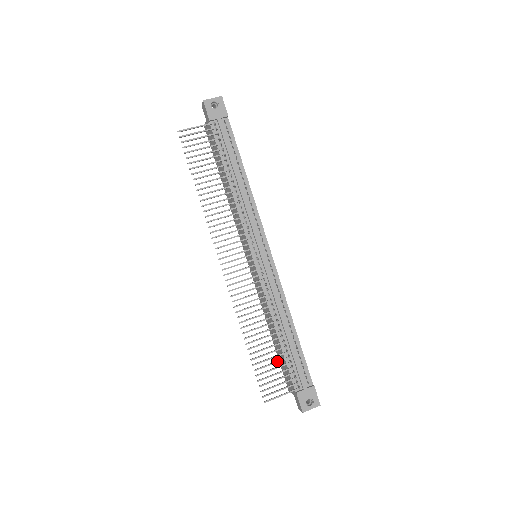
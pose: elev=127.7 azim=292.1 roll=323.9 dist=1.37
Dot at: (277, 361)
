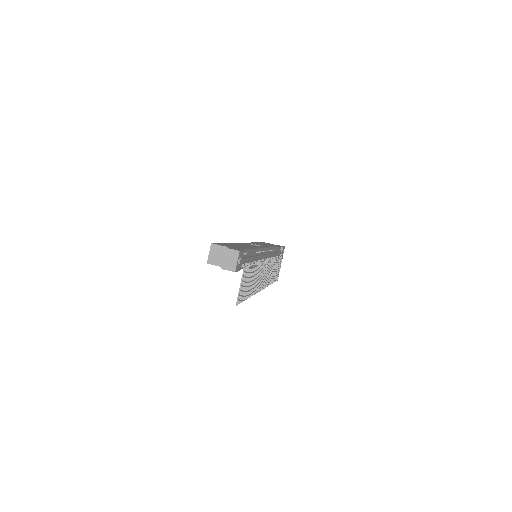
Dot at: occluded
